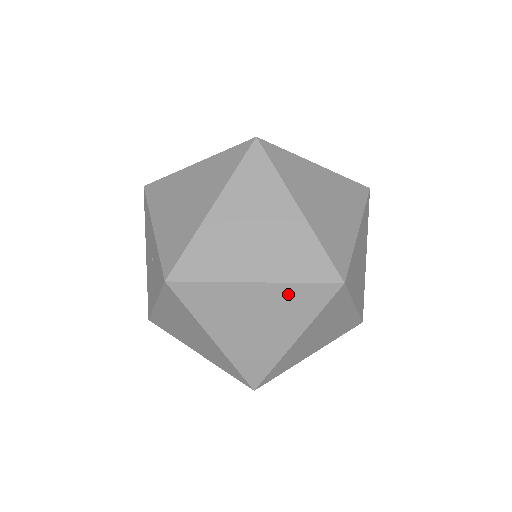
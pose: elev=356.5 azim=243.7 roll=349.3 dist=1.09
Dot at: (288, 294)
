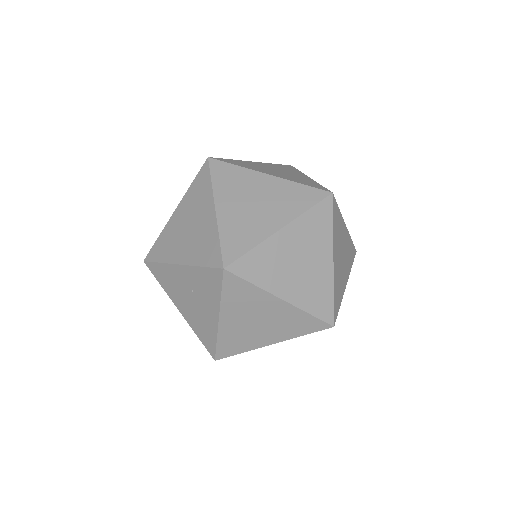
Dot at: (306, 224)
